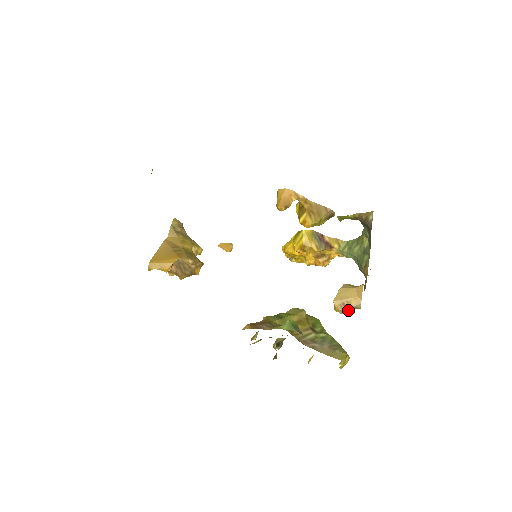
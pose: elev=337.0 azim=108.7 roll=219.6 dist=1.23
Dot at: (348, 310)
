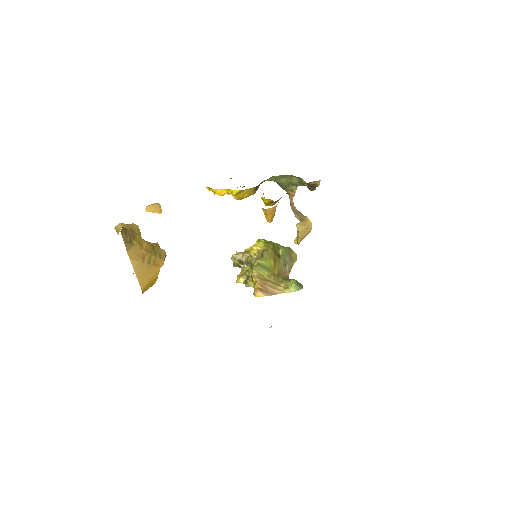
Dot at: occluded
